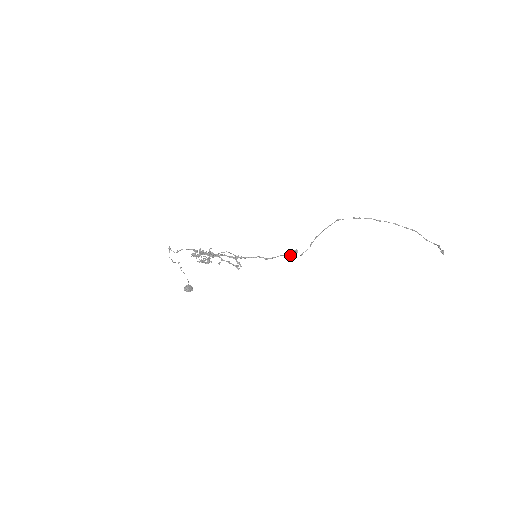
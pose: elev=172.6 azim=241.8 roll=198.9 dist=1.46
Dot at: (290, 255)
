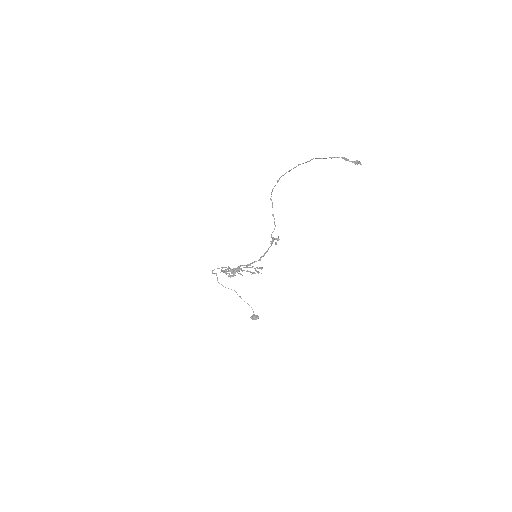
Dot at: (272, 243)
